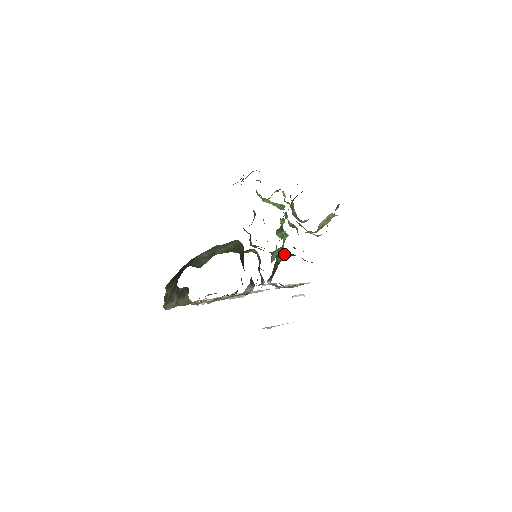
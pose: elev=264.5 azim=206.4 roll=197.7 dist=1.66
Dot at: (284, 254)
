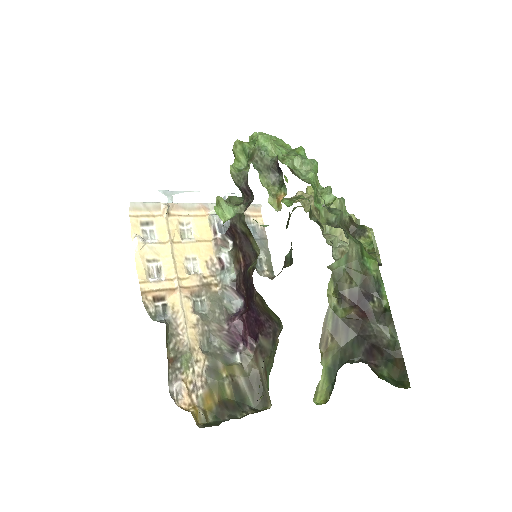
Dot at: occluded
